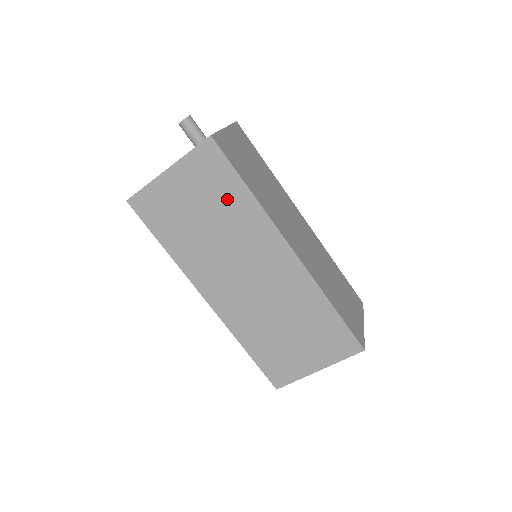
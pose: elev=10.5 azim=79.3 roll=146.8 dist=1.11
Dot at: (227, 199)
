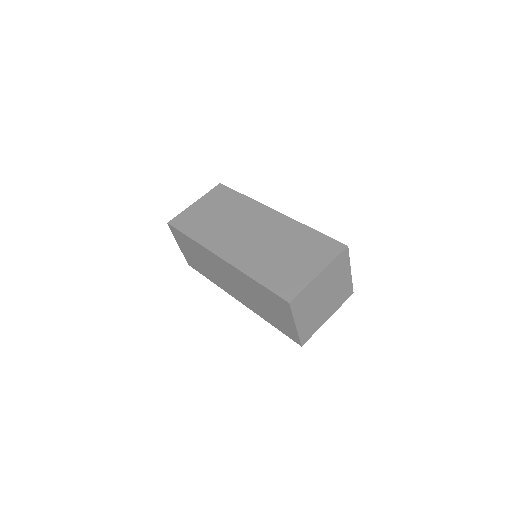
Dot at: (231, 203)
